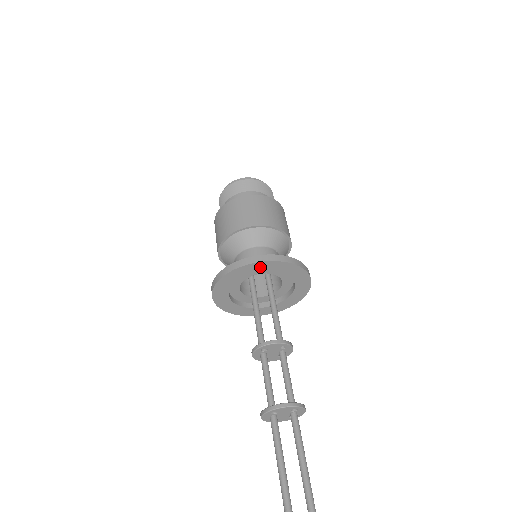
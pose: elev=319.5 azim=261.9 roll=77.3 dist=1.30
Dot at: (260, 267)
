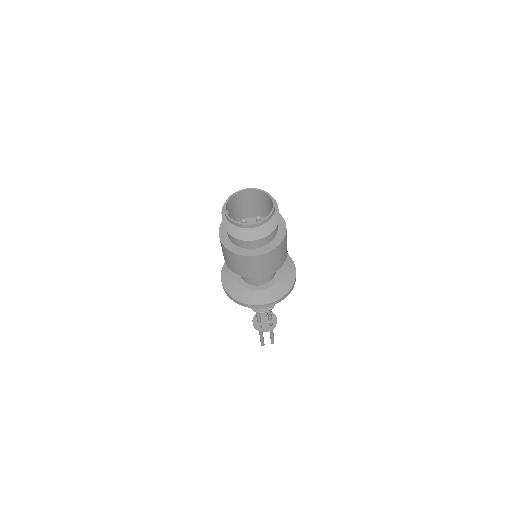
Dot at: occluded
